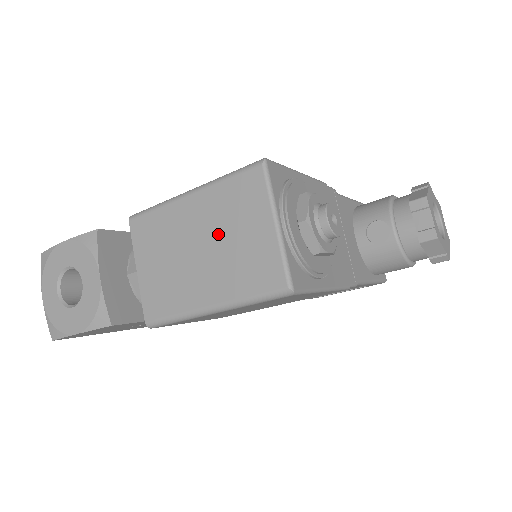
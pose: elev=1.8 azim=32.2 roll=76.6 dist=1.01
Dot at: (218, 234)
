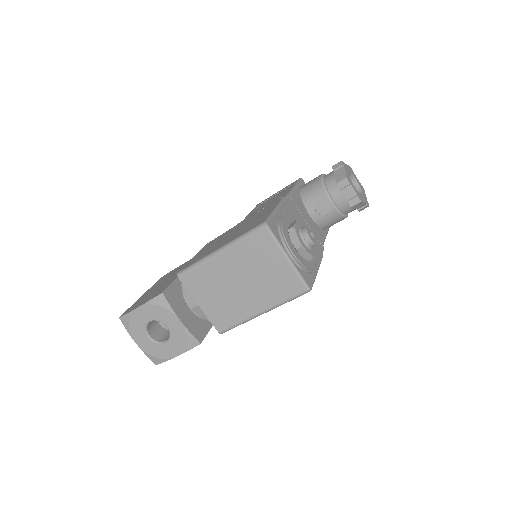
Dot at: (251, 272)
